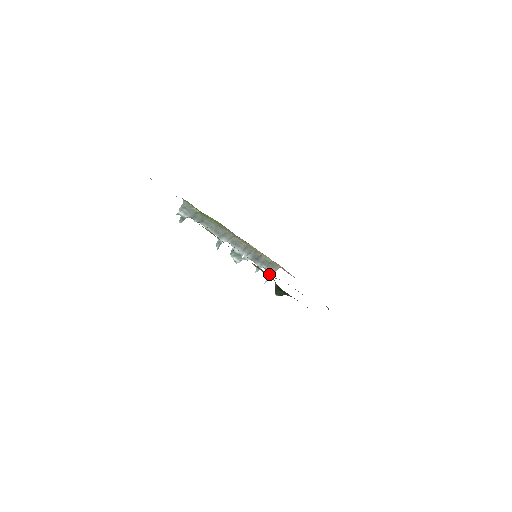
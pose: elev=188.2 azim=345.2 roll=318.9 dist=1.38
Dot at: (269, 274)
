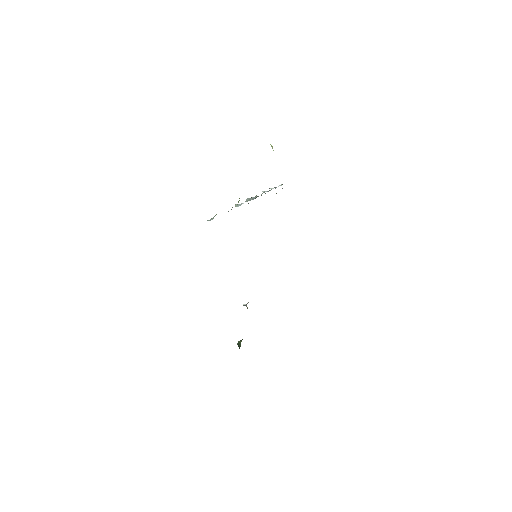
Dot at: occluded
